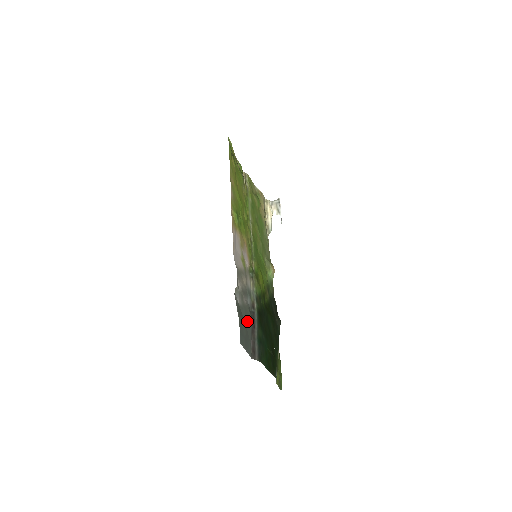
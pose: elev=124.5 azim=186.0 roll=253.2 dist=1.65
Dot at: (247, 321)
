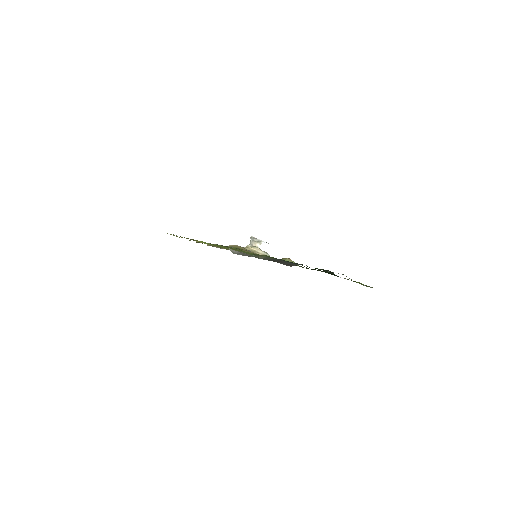
Dot at: occluded
